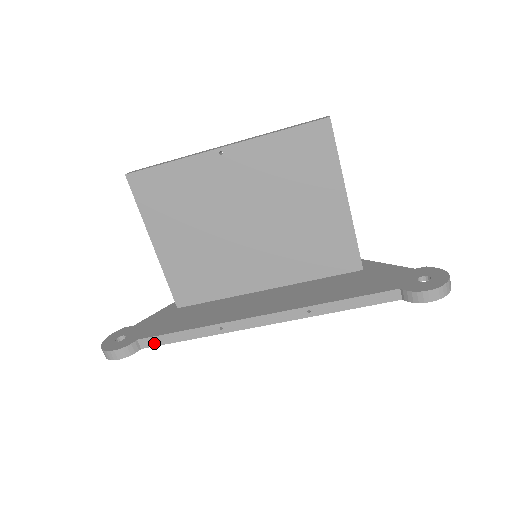
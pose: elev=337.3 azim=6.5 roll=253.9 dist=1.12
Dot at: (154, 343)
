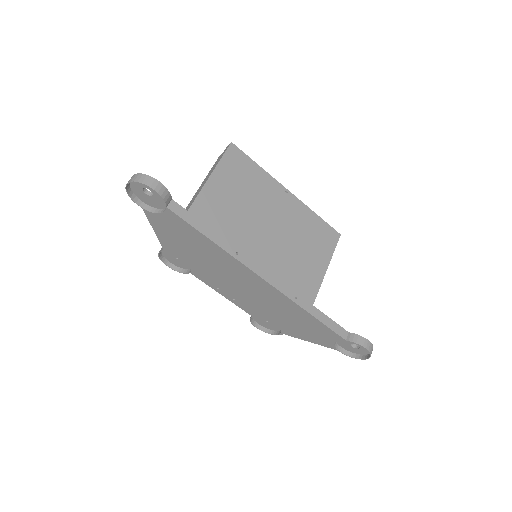
Dot at: (181, 214)
